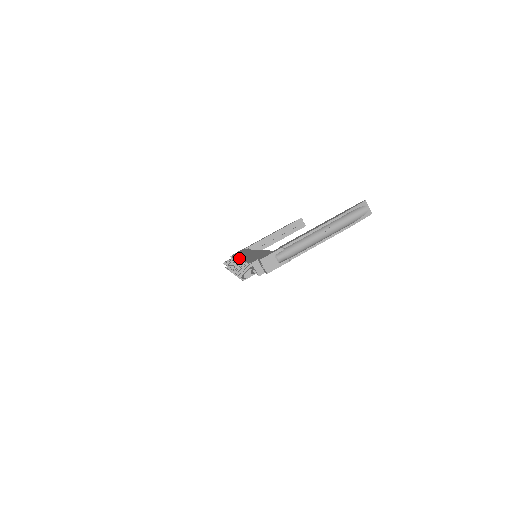
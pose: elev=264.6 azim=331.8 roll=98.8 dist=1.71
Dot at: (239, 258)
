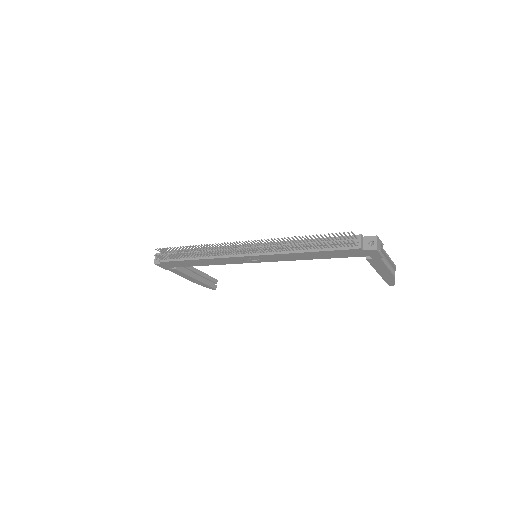
Dot at: occluded
